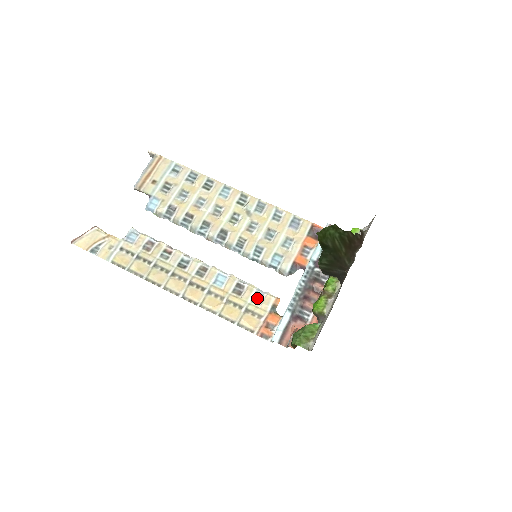
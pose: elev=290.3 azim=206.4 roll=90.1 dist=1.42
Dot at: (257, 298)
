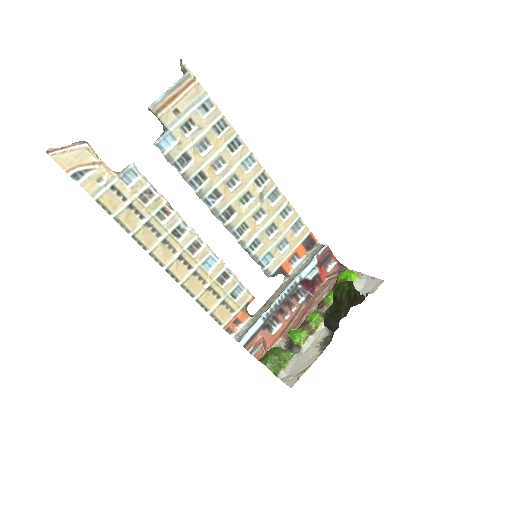
Dot at: (236, 292)
